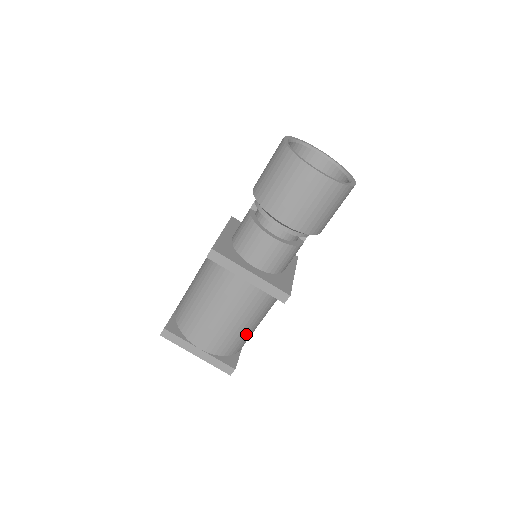
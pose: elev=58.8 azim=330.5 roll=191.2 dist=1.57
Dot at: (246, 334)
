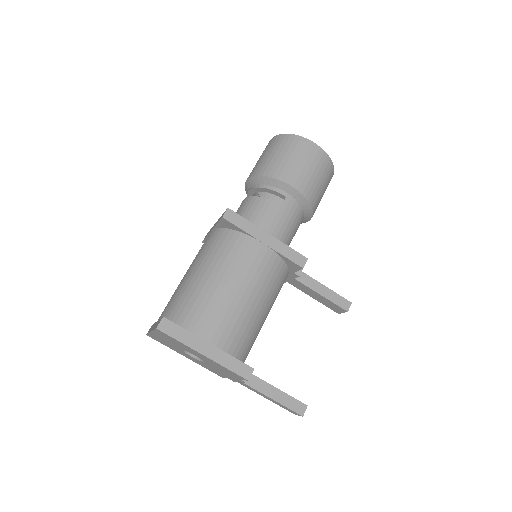
Dot at: (200, 293)
